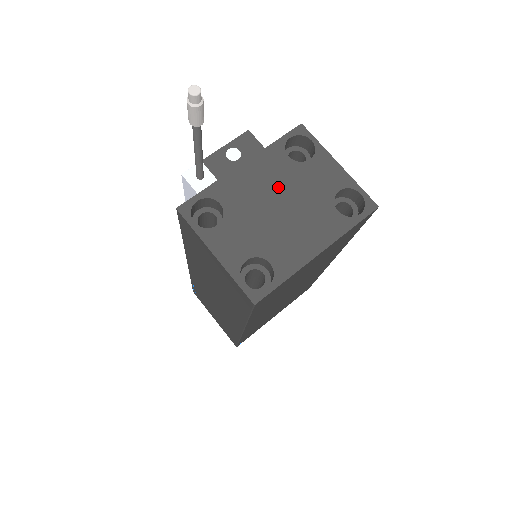
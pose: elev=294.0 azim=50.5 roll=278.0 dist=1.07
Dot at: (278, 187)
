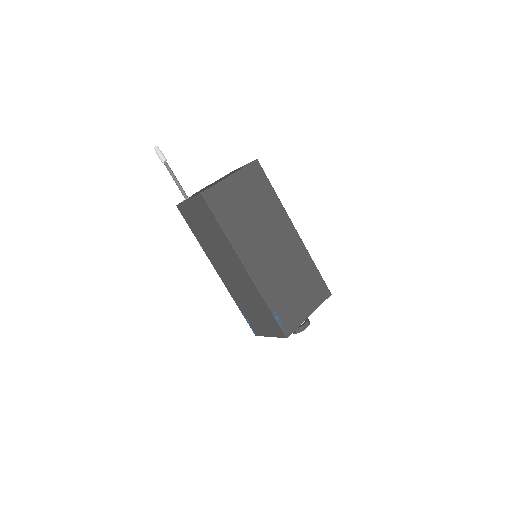
Dot at: occluded
